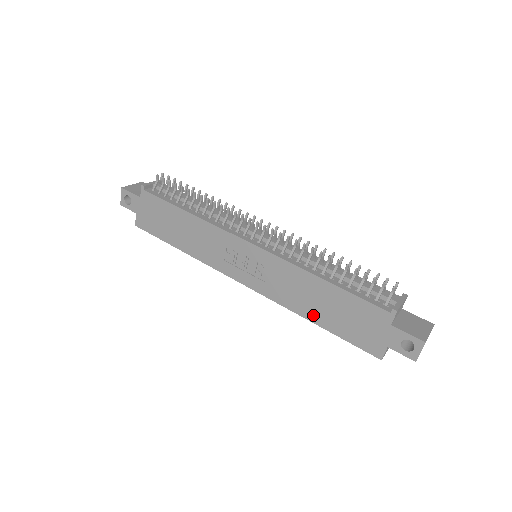
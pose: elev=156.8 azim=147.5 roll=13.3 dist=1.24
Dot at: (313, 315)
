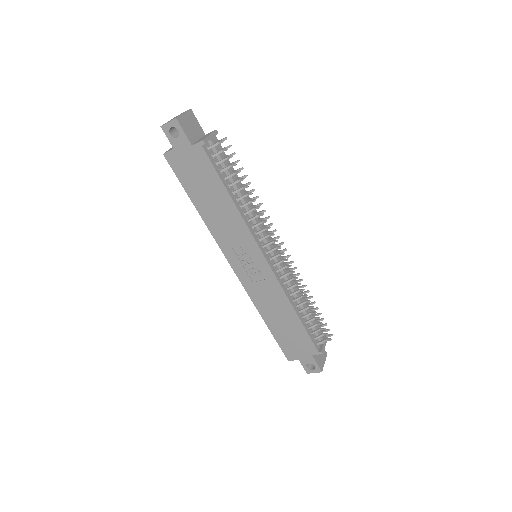
Dot at: (269, 319)
